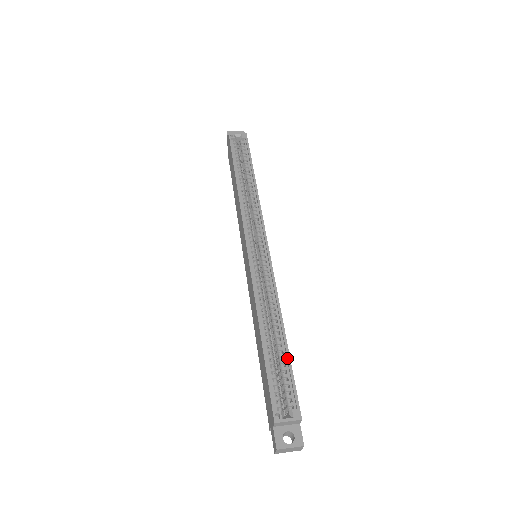
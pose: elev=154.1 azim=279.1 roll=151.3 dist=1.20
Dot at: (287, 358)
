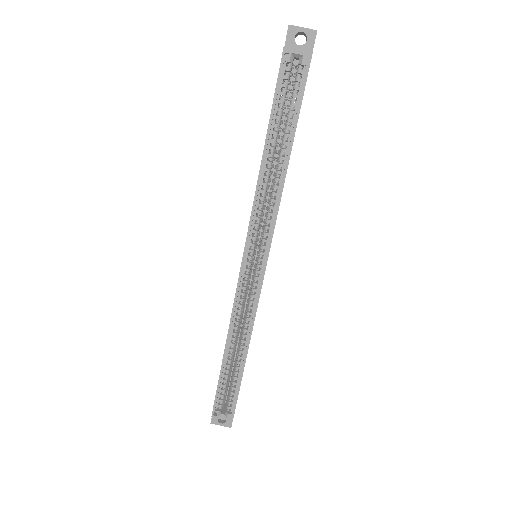
Dot at: (239, 379)
